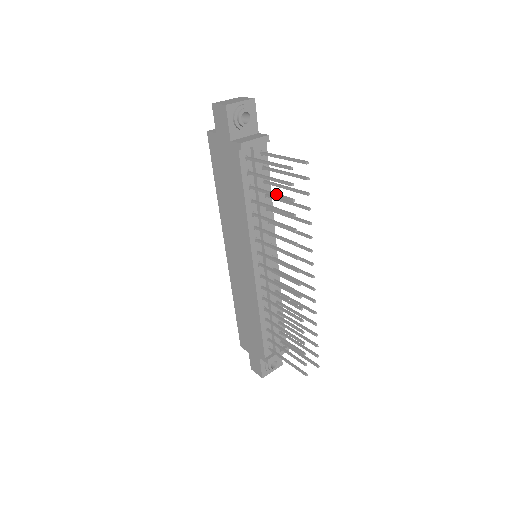
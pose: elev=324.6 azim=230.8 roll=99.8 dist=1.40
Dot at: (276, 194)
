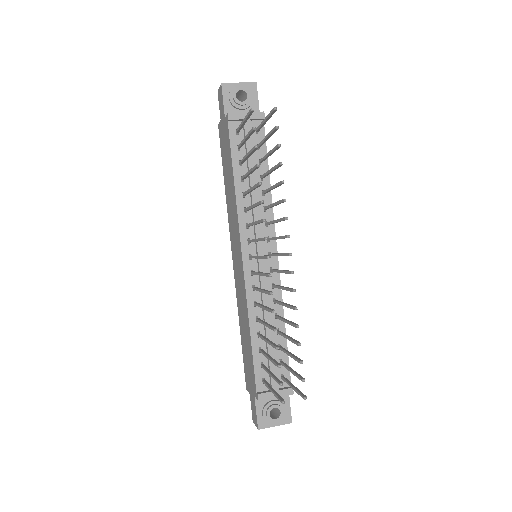
Dot at: (249, 151)
